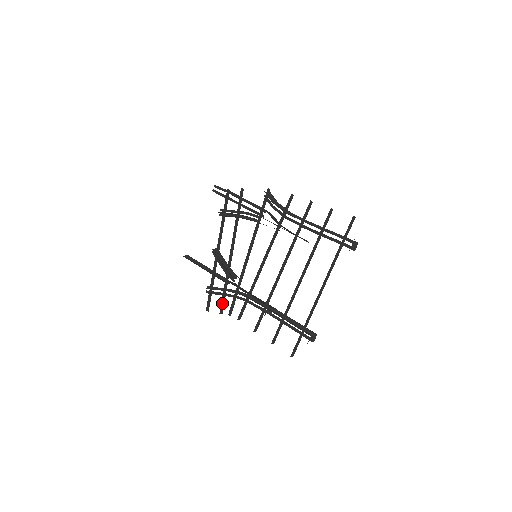
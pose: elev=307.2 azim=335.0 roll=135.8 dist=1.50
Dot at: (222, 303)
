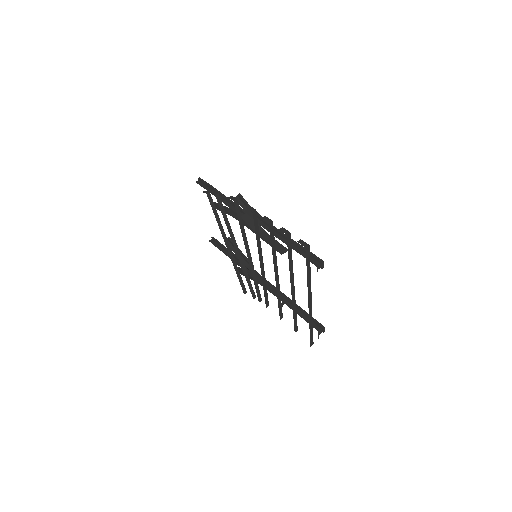
Dot at: (251, 291)
